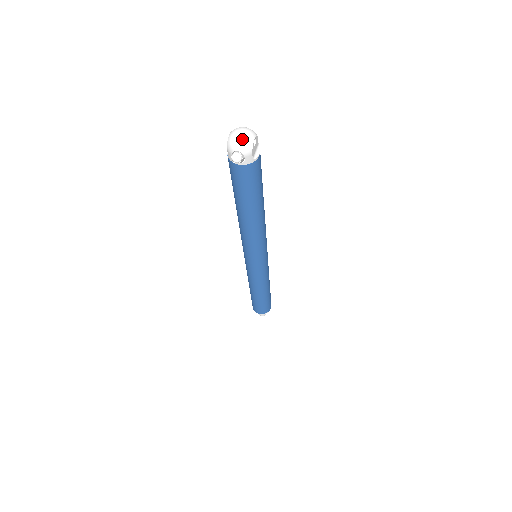
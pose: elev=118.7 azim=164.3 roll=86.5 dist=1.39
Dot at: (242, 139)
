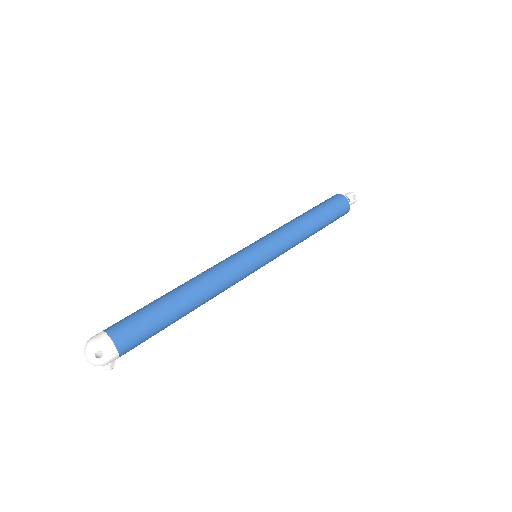
Dot at: (92, 364)
